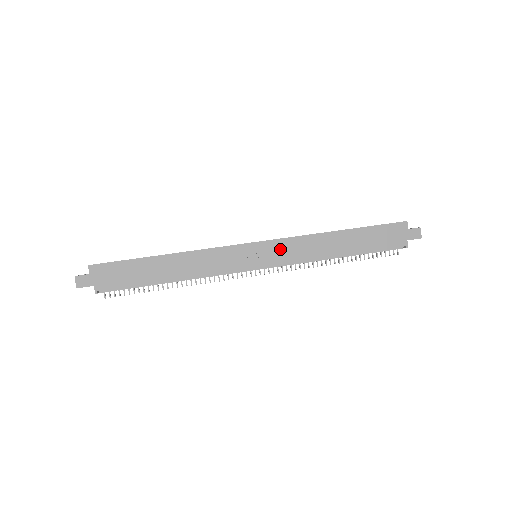
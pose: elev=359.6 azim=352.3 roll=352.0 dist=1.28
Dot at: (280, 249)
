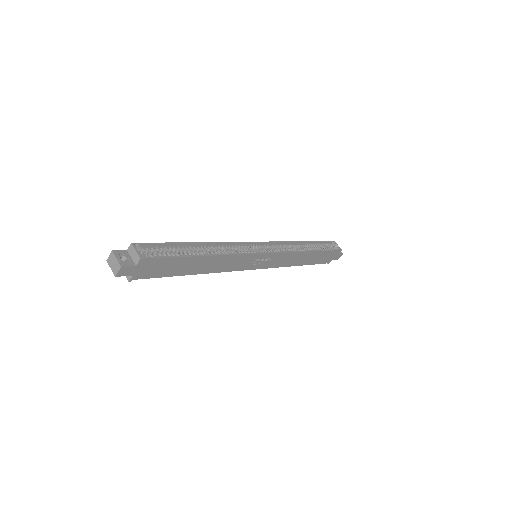
Dot at: (276, 259)
